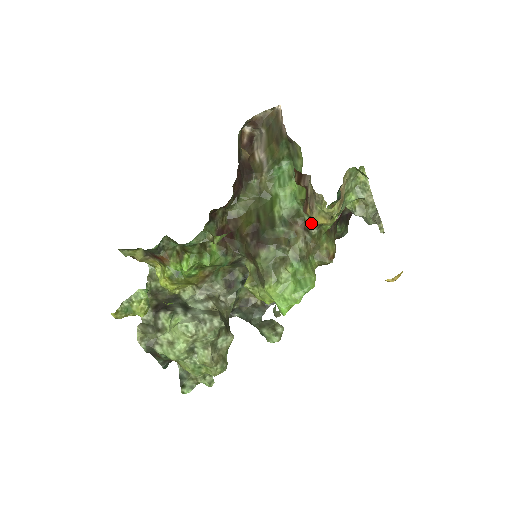
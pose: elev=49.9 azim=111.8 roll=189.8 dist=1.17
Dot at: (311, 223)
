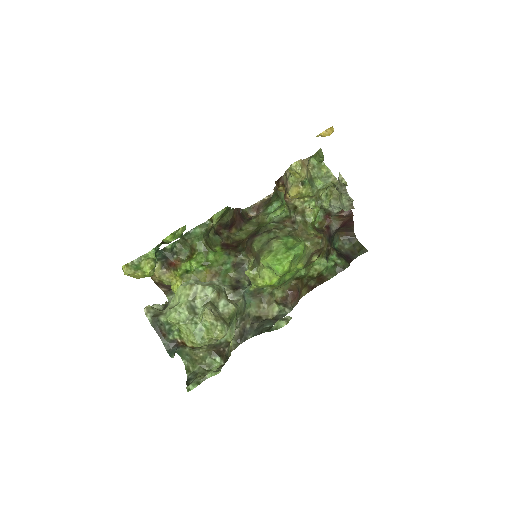
Dot at: (295, 213)
